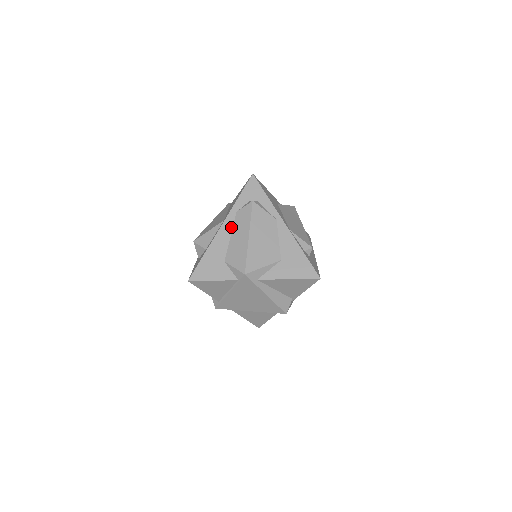
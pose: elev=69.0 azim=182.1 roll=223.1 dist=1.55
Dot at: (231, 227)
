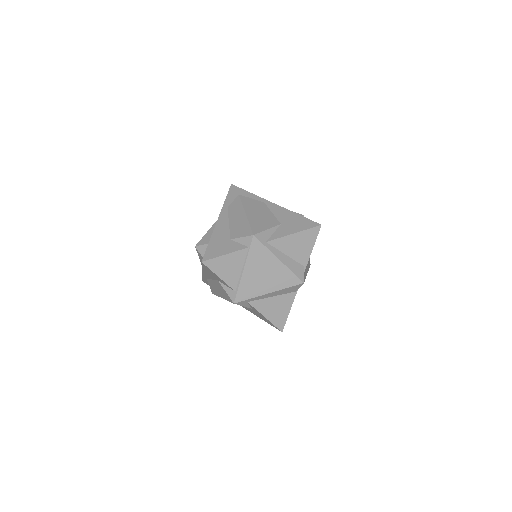
Dot at: (227, 217)
